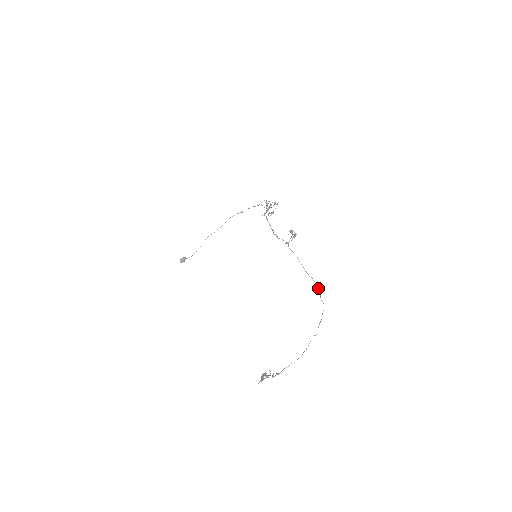
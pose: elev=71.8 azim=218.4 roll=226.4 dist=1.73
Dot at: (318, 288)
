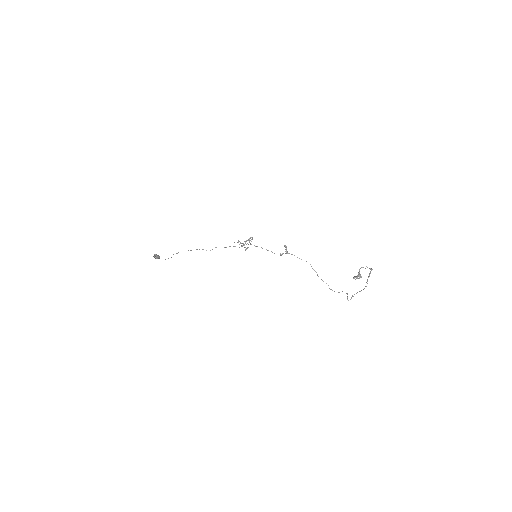
Dot at: occluded
